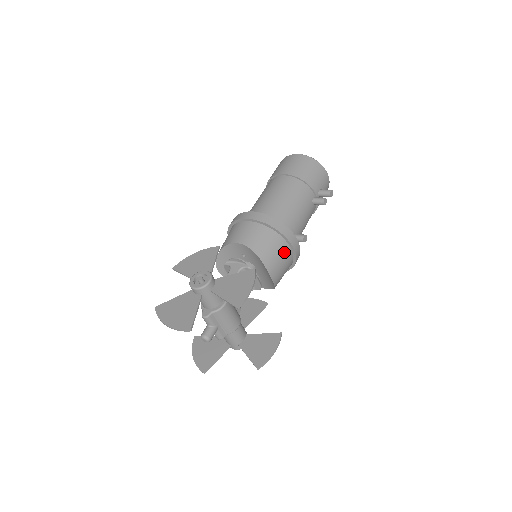
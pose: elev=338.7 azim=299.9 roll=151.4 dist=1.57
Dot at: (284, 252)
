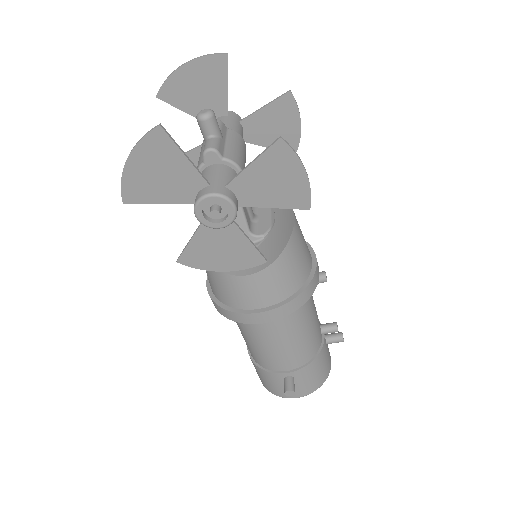
Dot at: occluded
